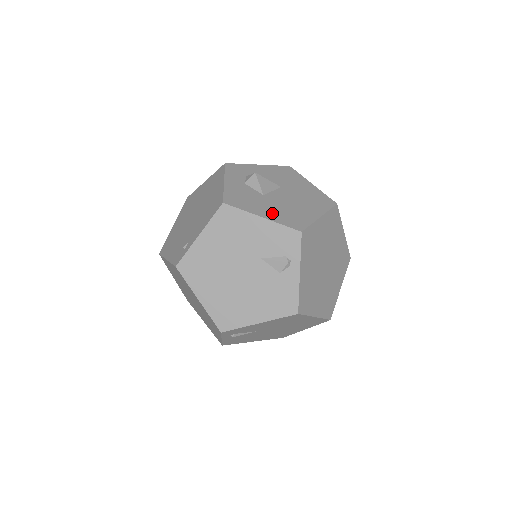
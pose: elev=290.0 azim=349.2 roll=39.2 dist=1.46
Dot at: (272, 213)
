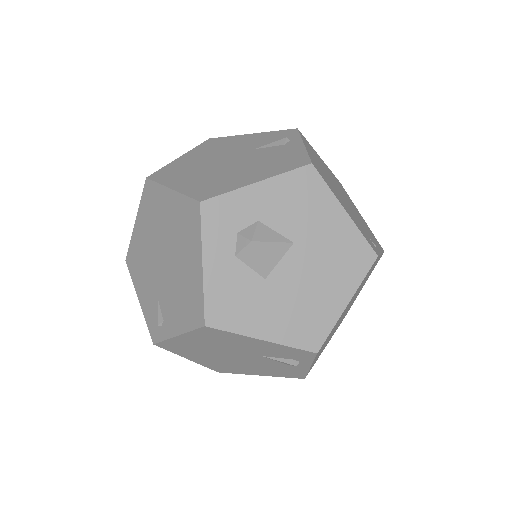
Dot at: (277, 324)
